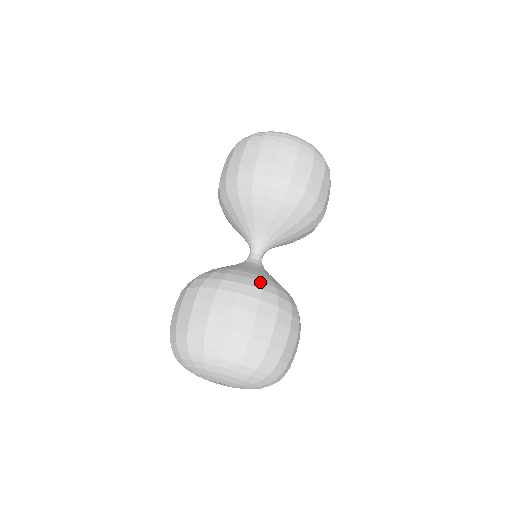
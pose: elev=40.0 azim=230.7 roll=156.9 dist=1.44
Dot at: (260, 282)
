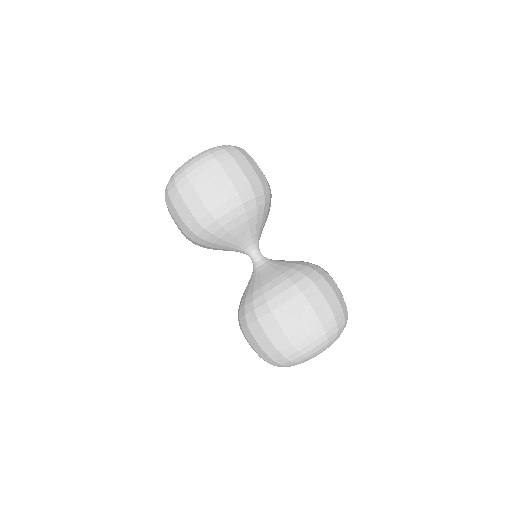
Dot at: (307, 267)
